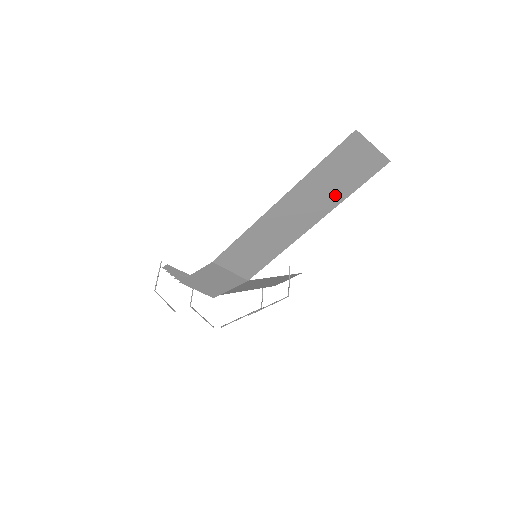
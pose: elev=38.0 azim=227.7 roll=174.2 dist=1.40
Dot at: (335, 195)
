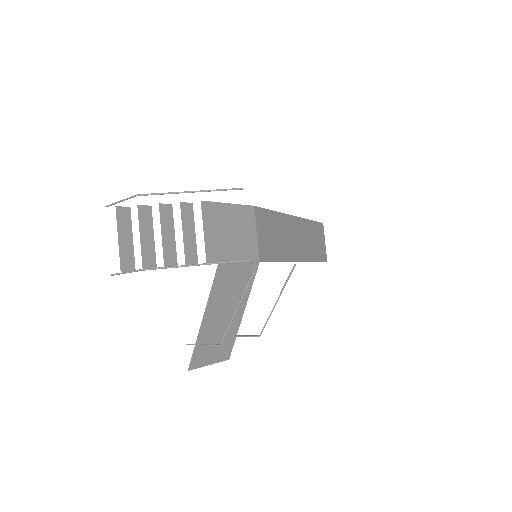
Dot at: (311, 252)
